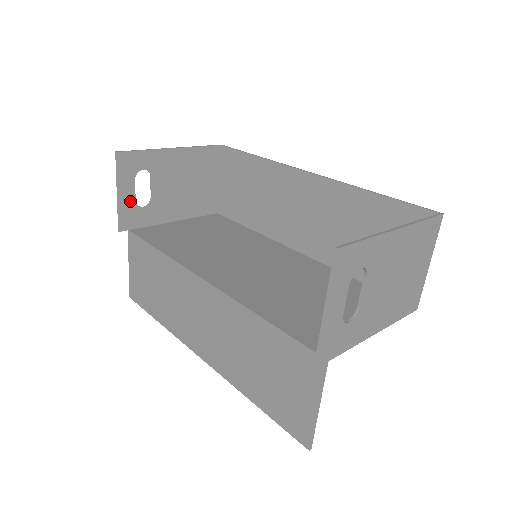
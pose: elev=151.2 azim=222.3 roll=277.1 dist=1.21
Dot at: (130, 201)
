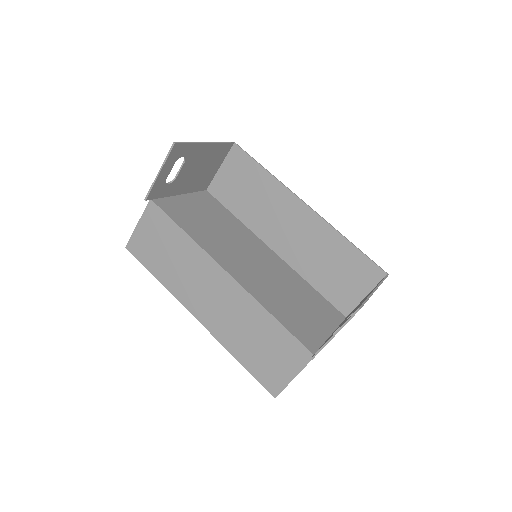
Dot at: (163, 179)
